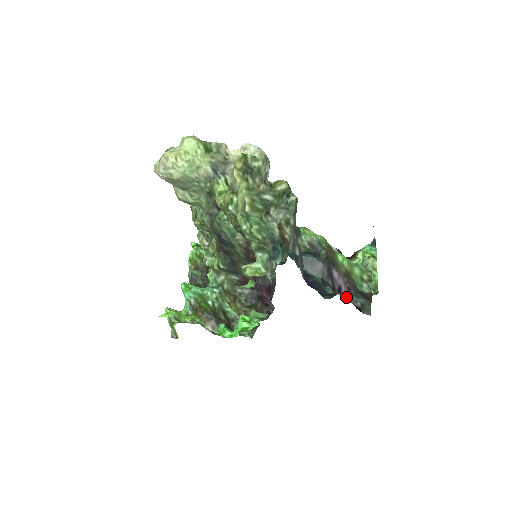
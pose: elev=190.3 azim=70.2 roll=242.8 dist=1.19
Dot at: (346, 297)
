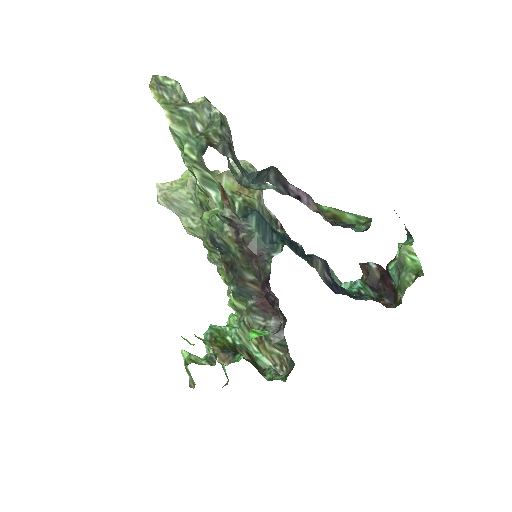
Dot at: (312, 209)
